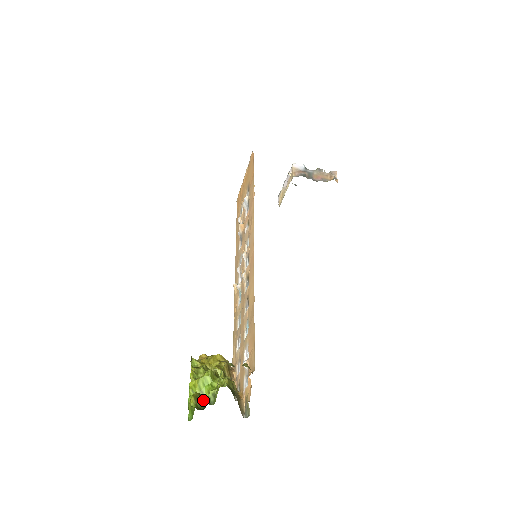
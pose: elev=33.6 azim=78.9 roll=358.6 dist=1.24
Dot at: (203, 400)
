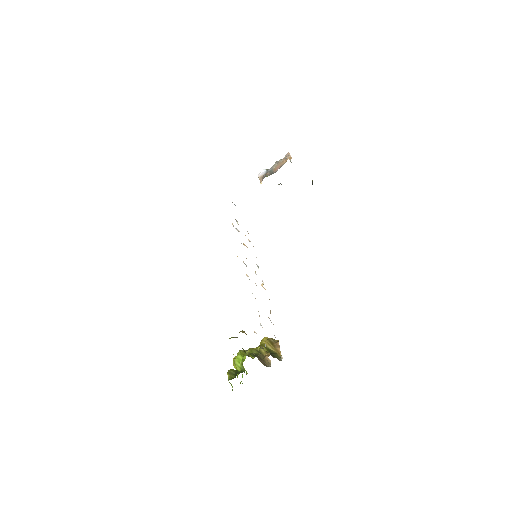
Dot at: (237, 372)
